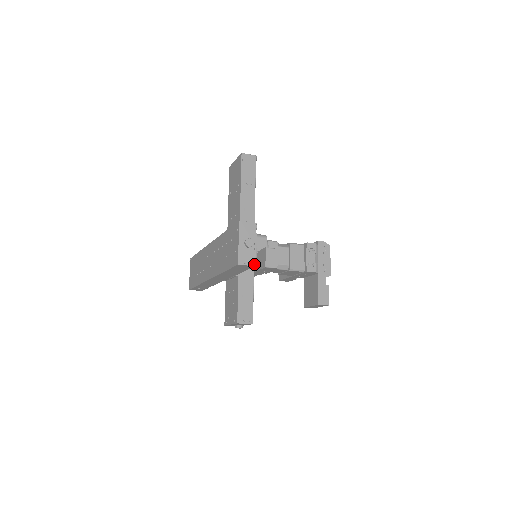
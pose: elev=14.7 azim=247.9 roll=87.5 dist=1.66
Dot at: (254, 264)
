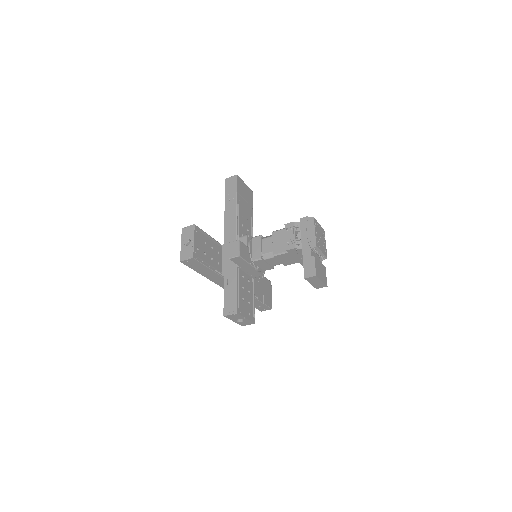
Dot at: (192, 257)
